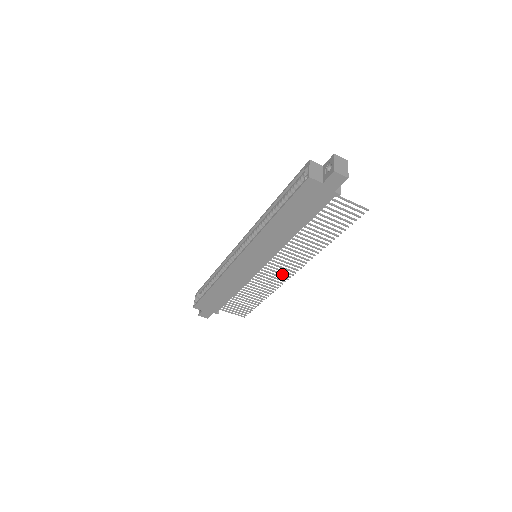
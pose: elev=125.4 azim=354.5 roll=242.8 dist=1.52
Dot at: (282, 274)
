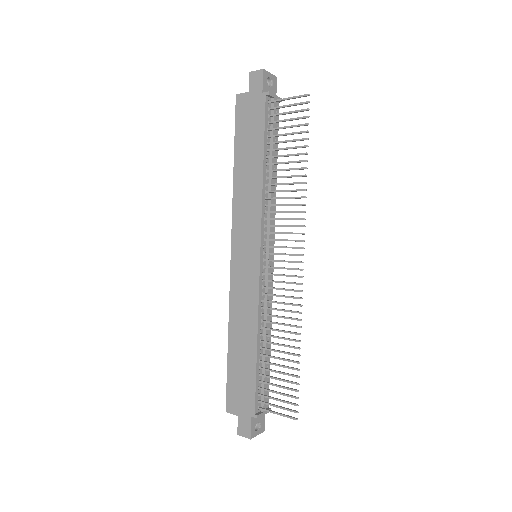
Dot at: (290, 268)
